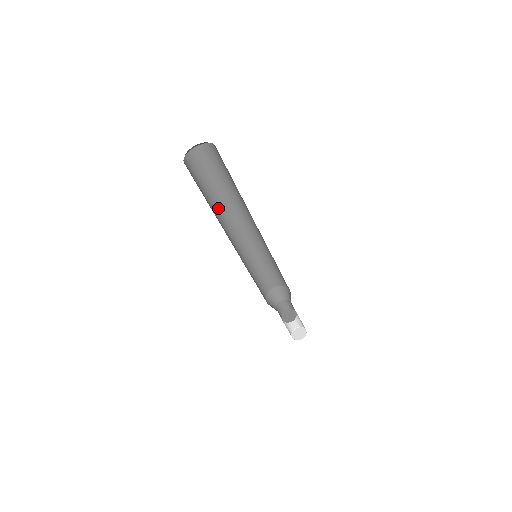
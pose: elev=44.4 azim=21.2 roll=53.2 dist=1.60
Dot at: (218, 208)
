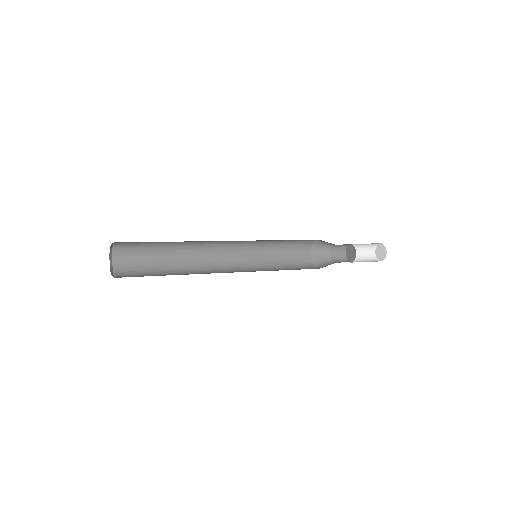
Dot at: (184, 259)
